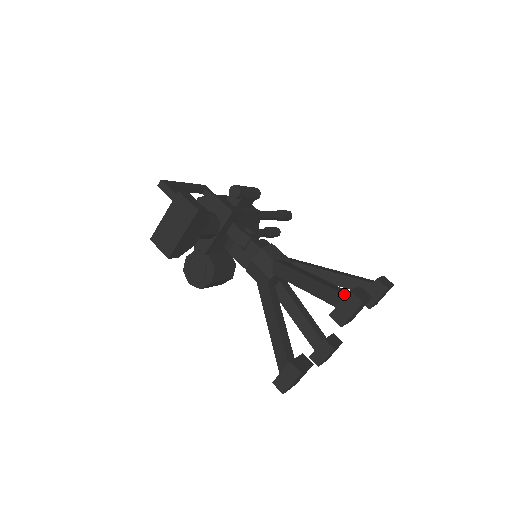
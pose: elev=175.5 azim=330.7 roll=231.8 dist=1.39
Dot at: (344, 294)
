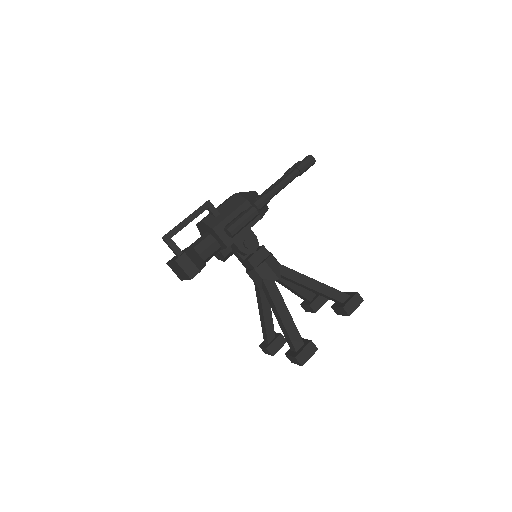
Dot at: (295, 350)
